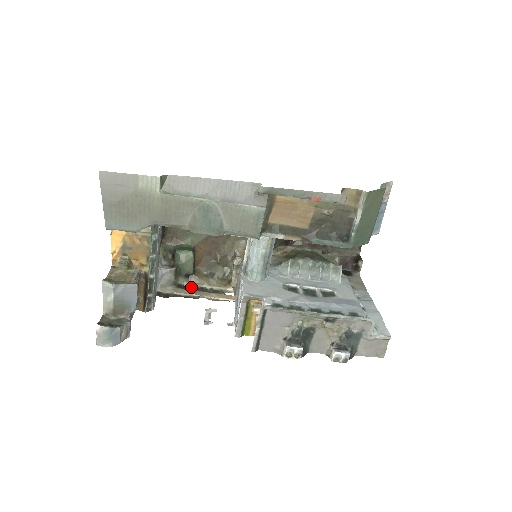
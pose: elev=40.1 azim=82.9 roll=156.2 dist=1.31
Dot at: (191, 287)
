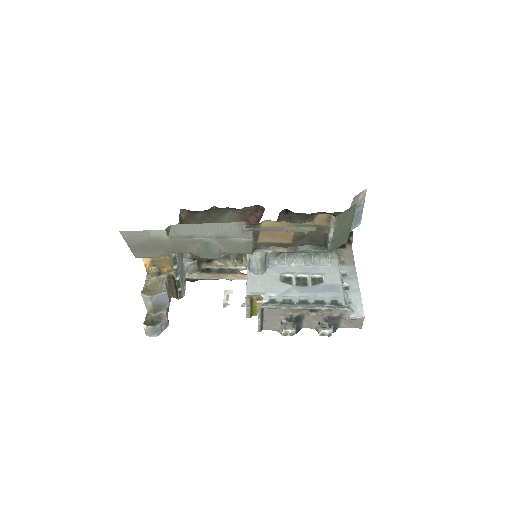
Dot at: (213, 269)
